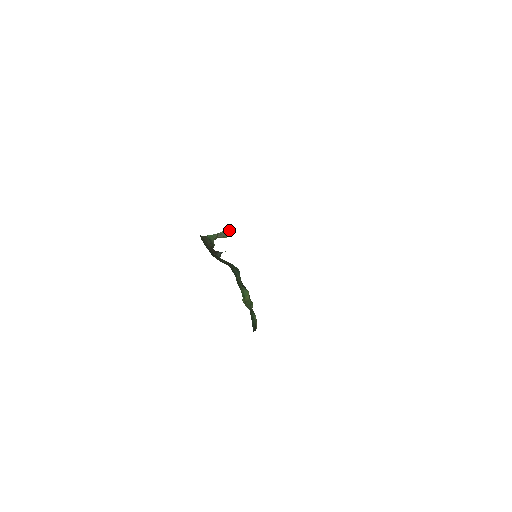
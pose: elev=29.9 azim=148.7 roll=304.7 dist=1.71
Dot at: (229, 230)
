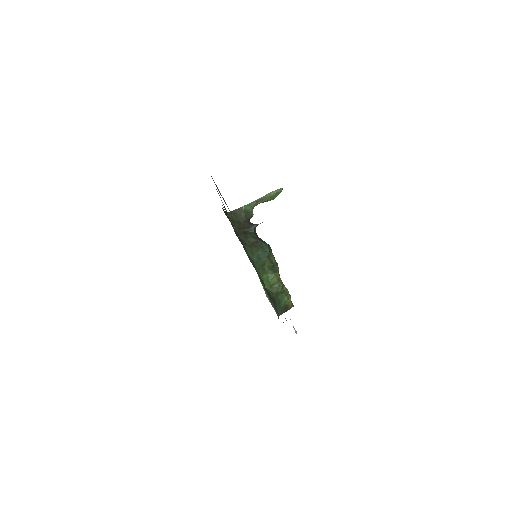
Dot at: (270, 194)
